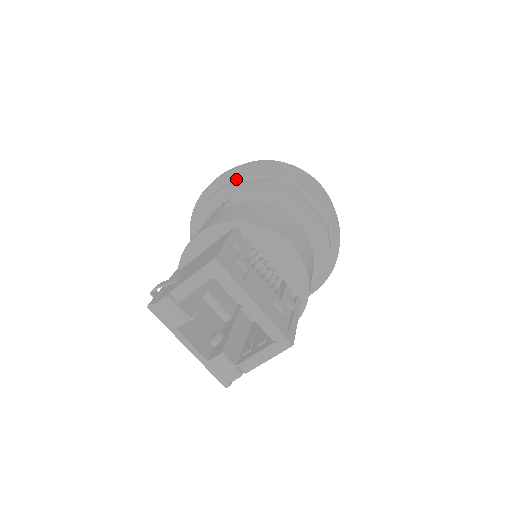
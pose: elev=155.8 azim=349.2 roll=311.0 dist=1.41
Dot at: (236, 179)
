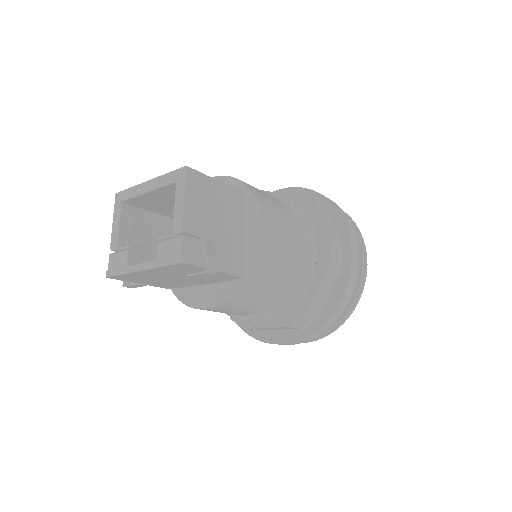
Dot at: occluded
